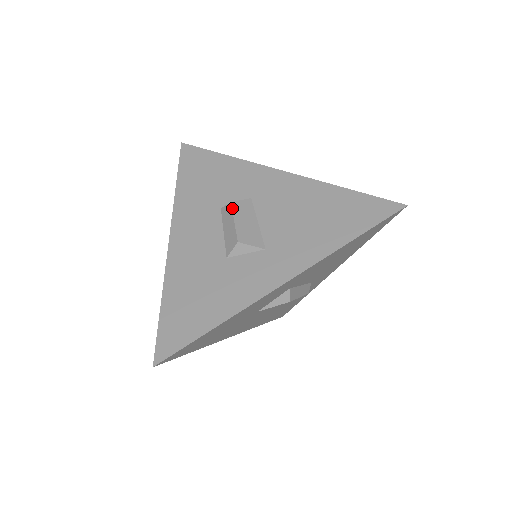
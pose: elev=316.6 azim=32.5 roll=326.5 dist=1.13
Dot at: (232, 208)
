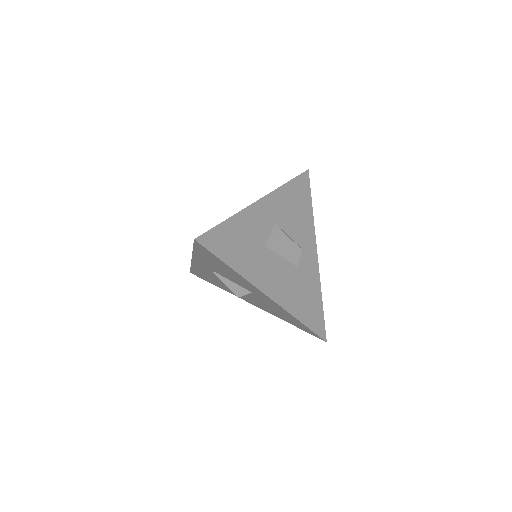
Dot at: occluded
